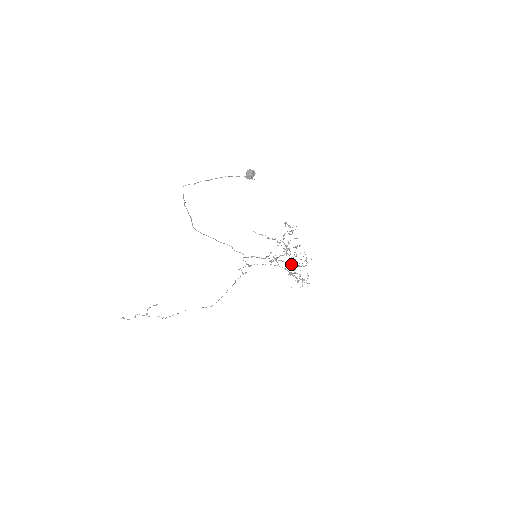
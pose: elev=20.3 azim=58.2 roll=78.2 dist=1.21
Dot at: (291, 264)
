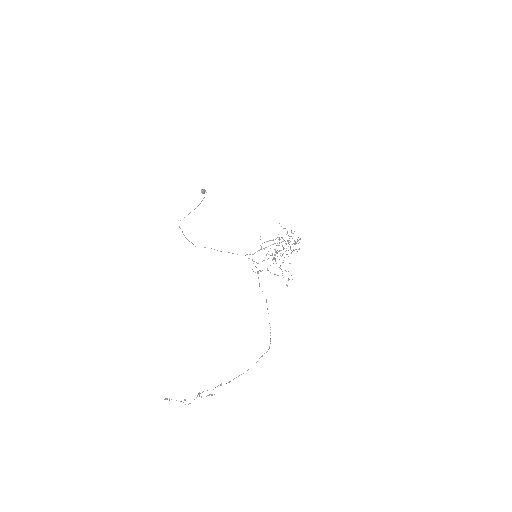
Dot at: occluded
